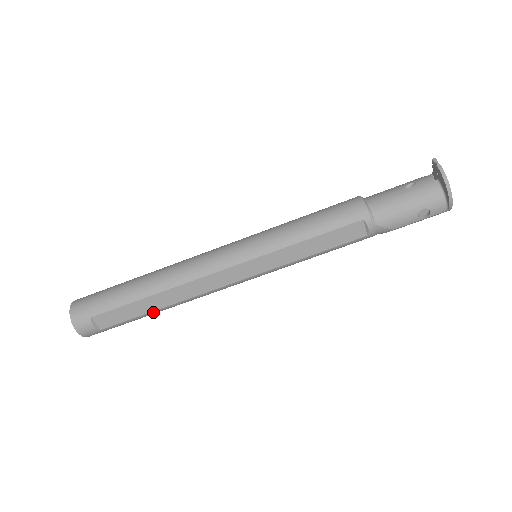
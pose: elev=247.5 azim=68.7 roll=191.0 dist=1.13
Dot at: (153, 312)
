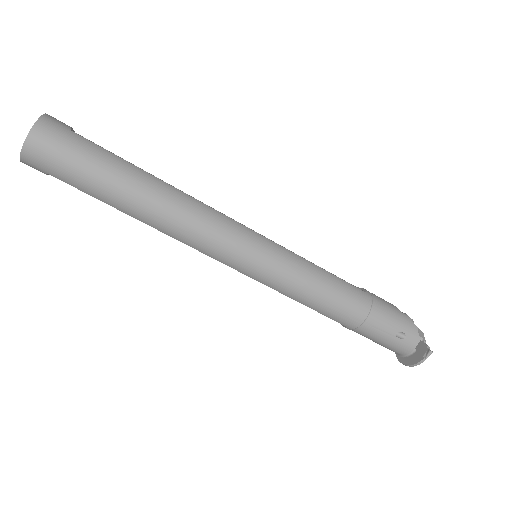
Dot at: occluded
